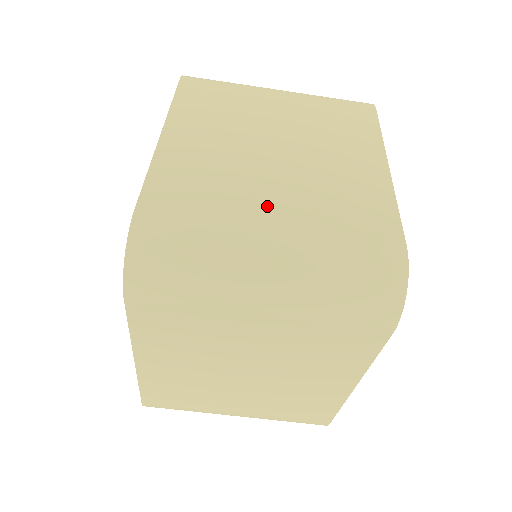
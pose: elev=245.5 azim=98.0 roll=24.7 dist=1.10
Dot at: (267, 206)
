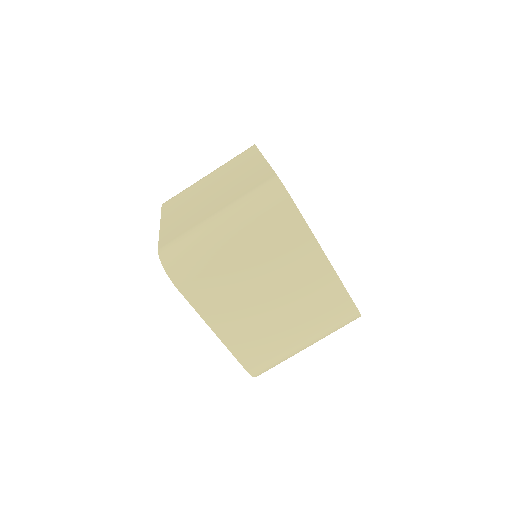
Dot at: (212, 209)
